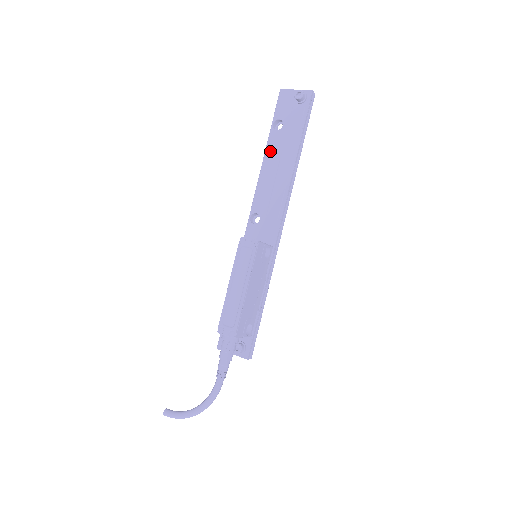
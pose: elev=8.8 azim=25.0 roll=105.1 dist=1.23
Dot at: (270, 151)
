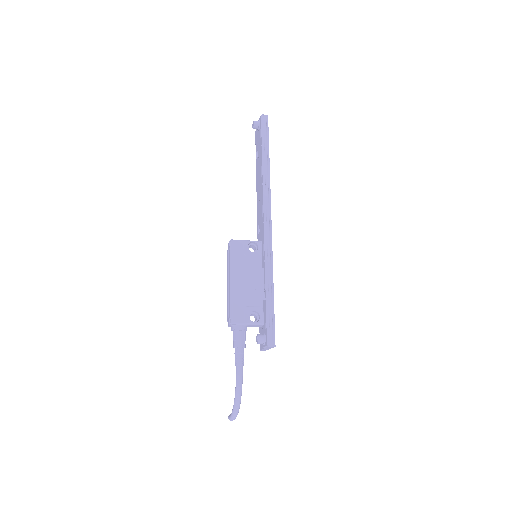
Dot at: (257, 176)
